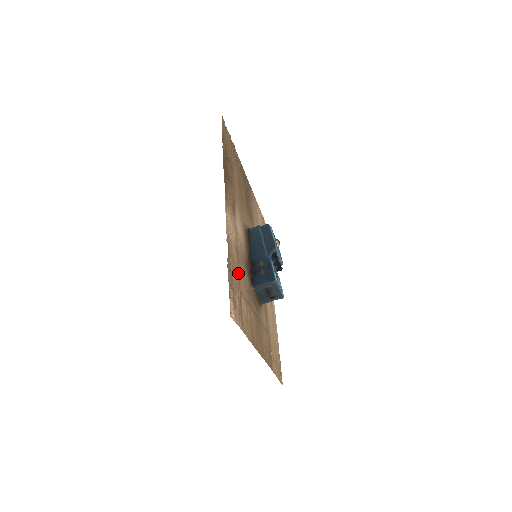
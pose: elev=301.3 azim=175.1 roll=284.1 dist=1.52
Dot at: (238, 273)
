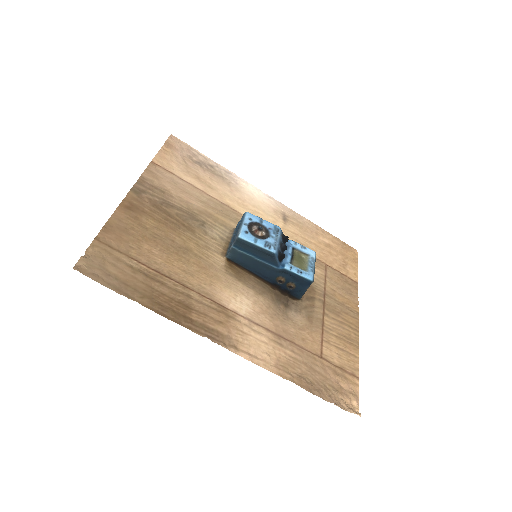
Dot at: (304, 352)
